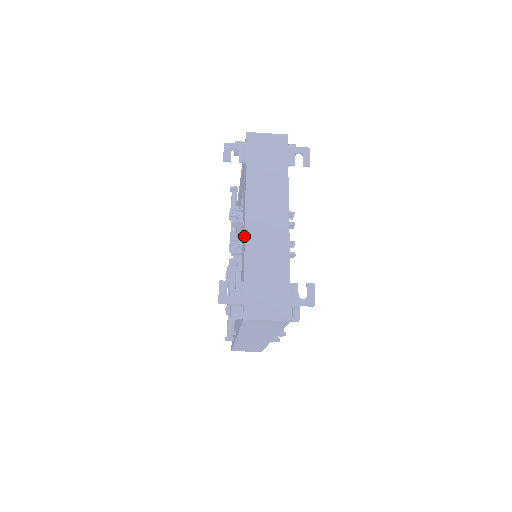
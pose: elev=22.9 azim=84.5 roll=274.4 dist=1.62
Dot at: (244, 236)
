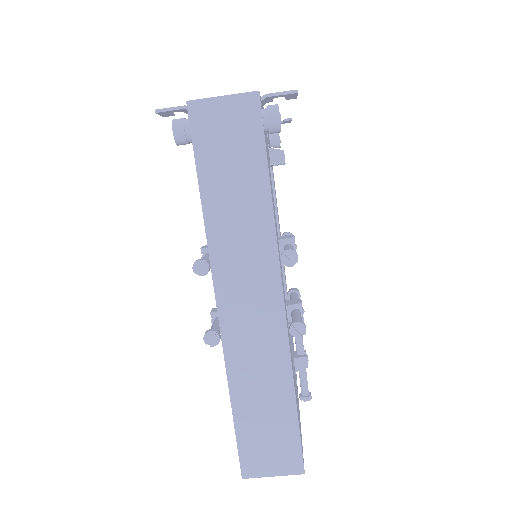
Dot at: occluded
